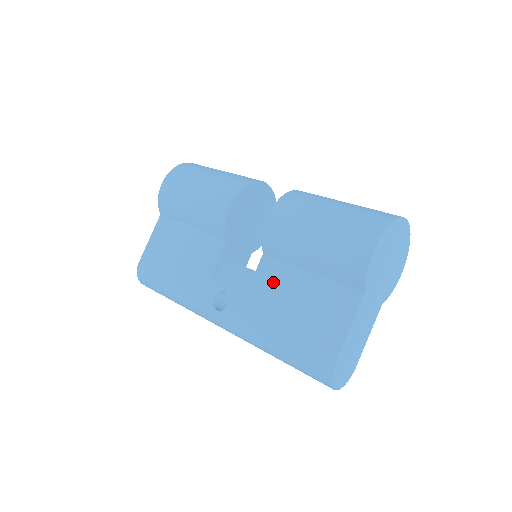
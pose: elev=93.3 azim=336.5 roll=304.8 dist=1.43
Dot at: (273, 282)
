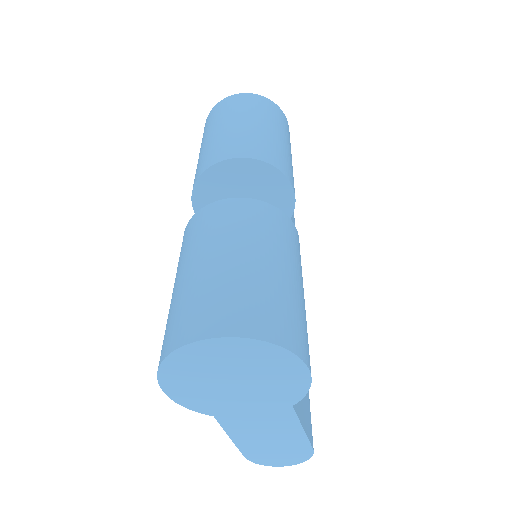
Dot at: occluded
